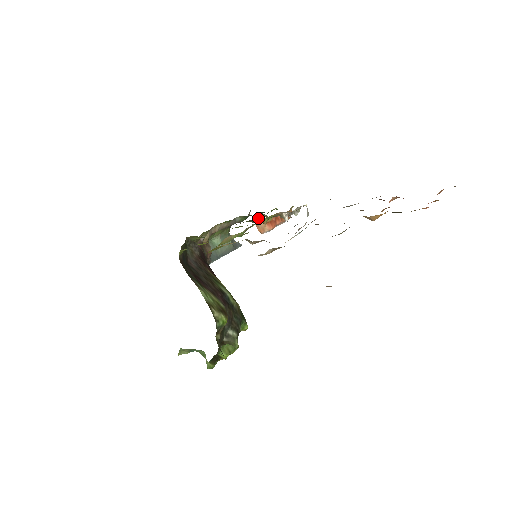
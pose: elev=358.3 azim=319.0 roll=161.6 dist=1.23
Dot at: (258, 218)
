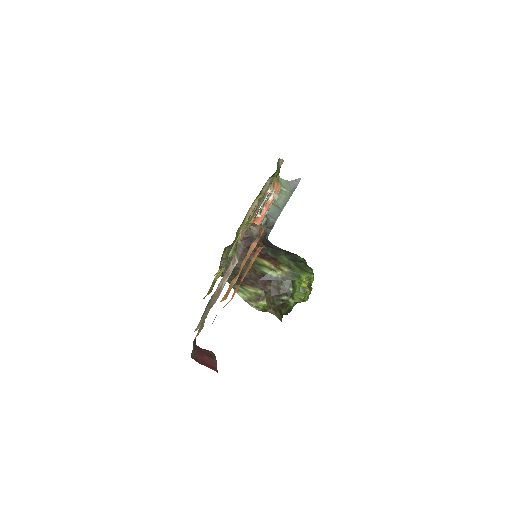
Dot at: occluded
